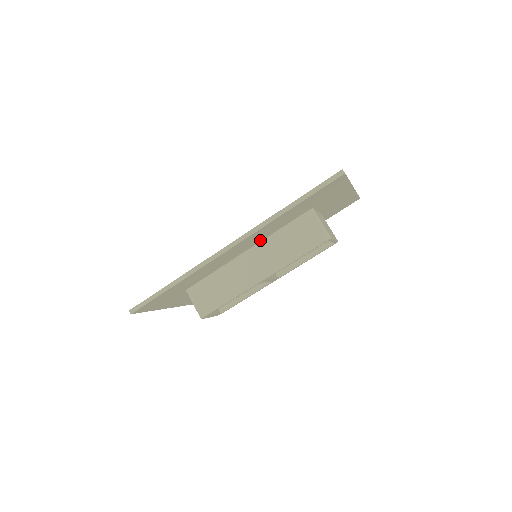
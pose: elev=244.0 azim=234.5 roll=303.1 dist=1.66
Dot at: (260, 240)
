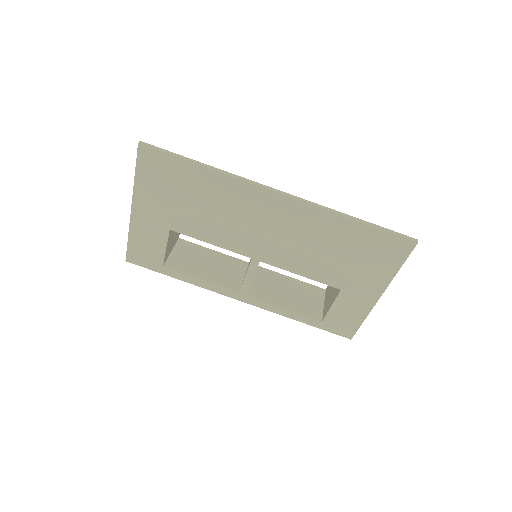
Dot at: (287, 236)
